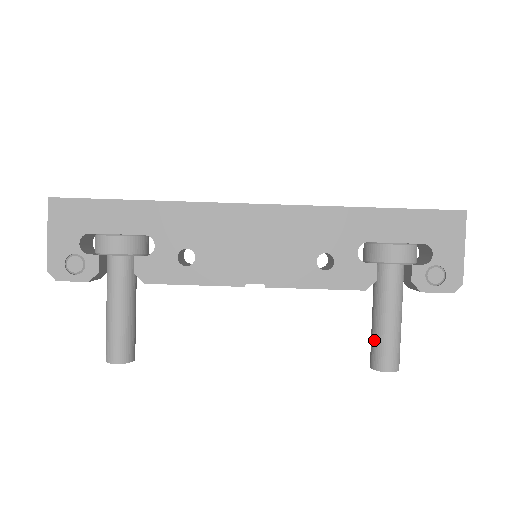
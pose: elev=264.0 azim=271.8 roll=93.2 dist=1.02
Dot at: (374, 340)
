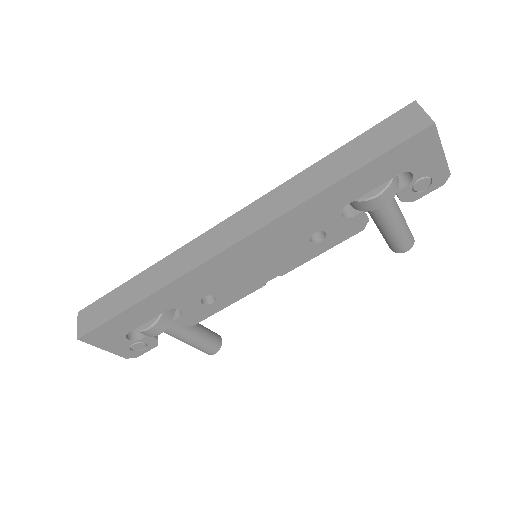
Dot at: (386, 239)
